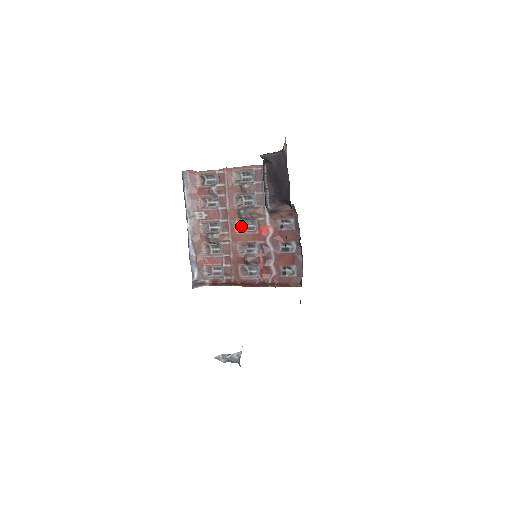
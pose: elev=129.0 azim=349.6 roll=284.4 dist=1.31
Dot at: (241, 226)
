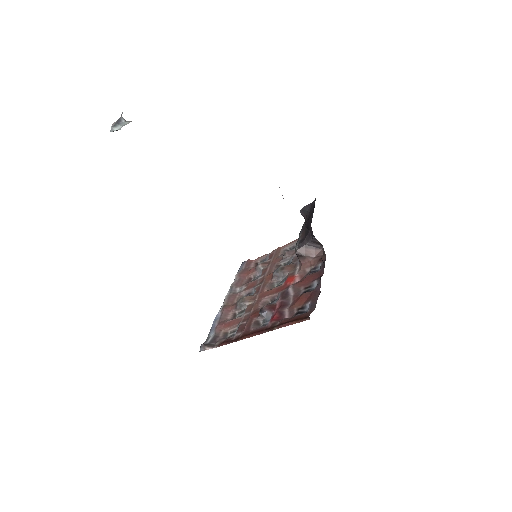
Dot at: (272, 287)
